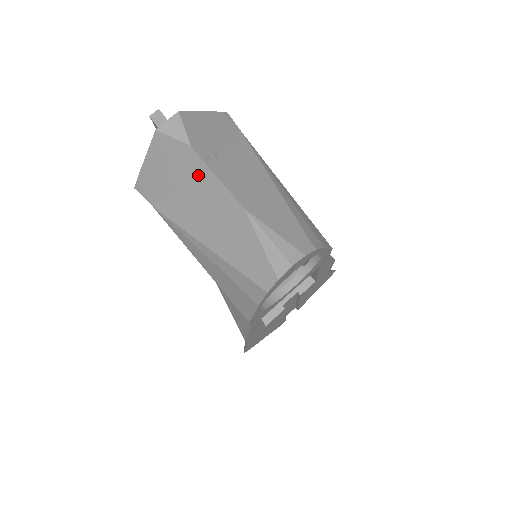
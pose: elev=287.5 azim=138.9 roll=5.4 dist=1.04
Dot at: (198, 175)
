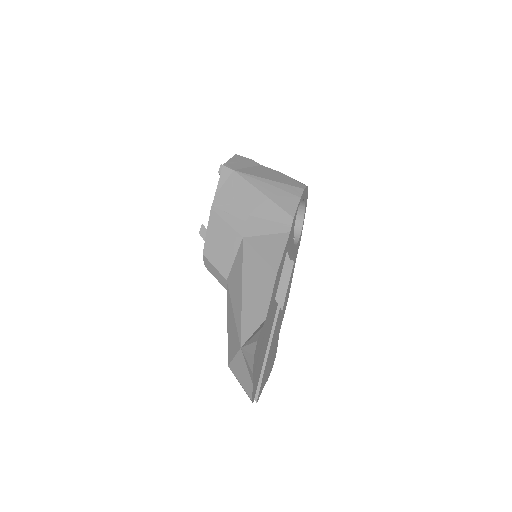
Dot at: (257, 166)
